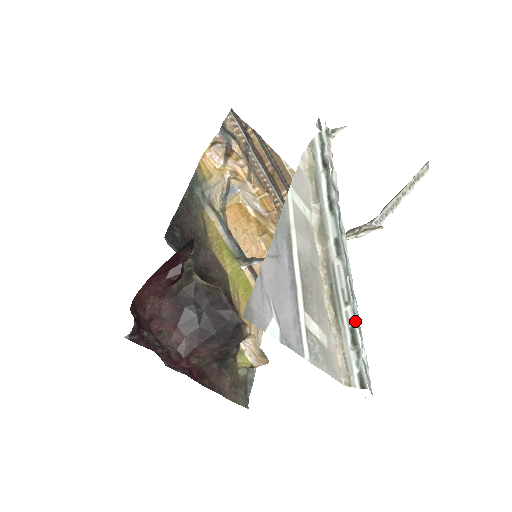
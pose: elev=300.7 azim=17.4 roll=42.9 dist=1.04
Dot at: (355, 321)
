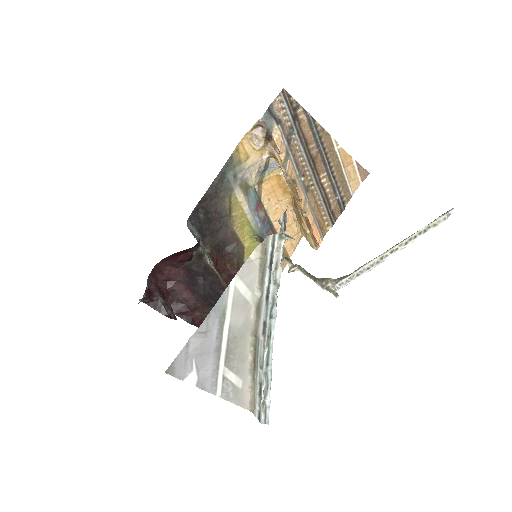
Dot at: (262, 382)
